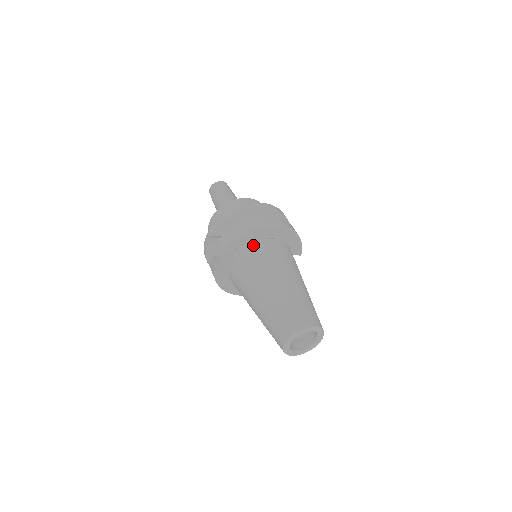
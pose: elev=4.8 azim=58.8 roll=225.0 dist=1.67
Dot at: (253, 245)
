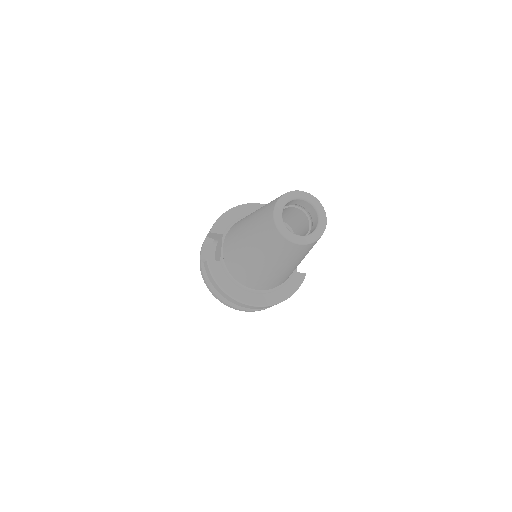
Dot at: occluded
